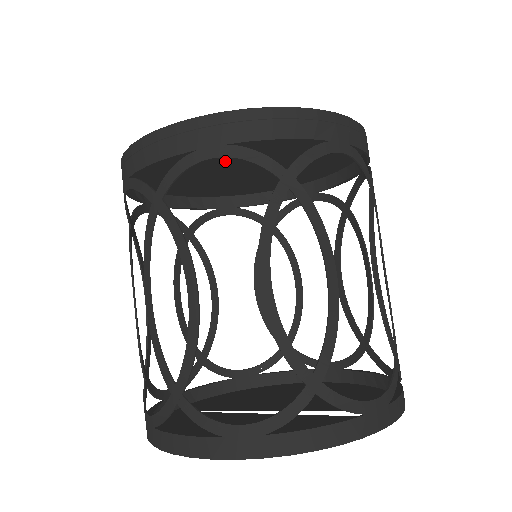
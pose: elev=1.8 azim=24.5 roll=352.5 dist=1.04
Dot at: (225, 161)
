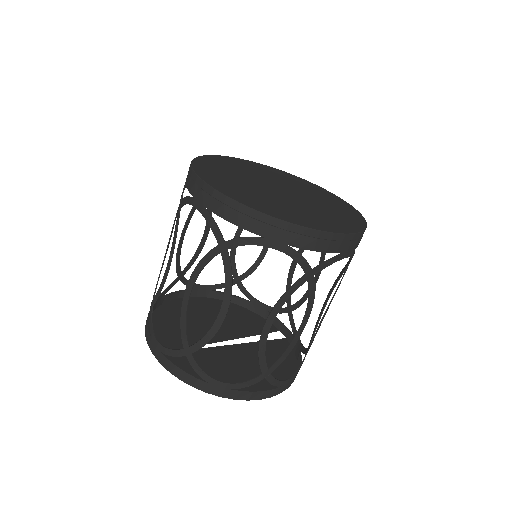
Dot at: occluded
